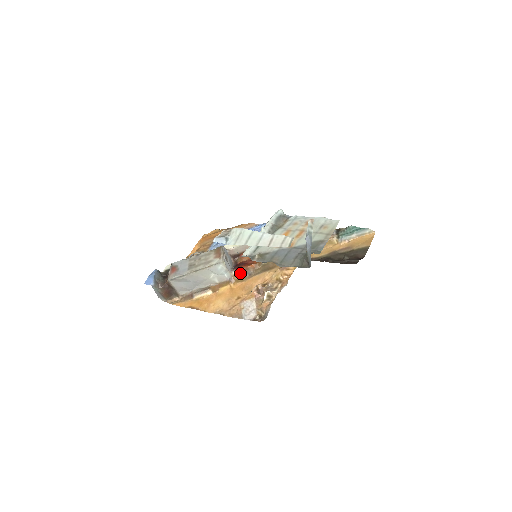
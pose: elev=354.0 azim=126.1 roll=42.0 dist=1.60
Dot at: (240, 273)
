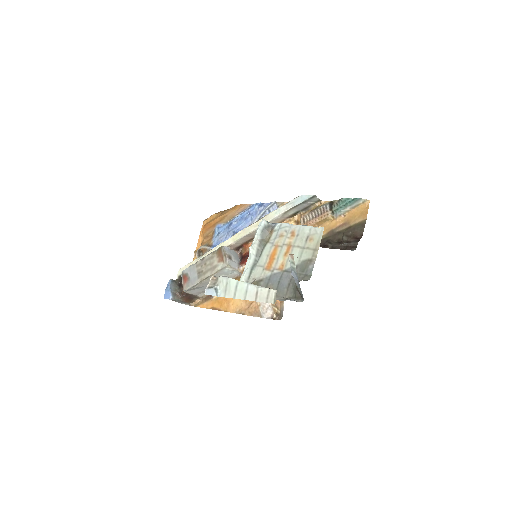
Dot at: occluded
